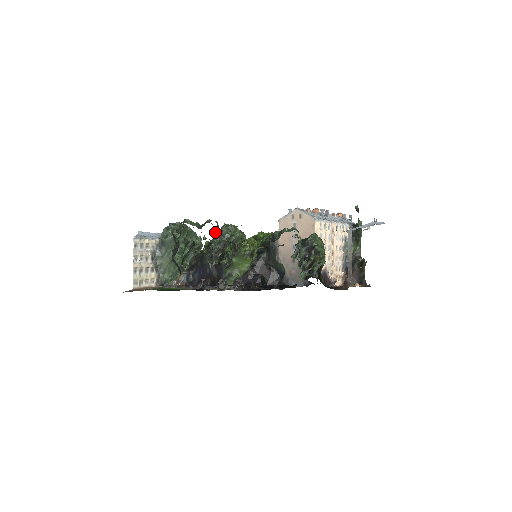
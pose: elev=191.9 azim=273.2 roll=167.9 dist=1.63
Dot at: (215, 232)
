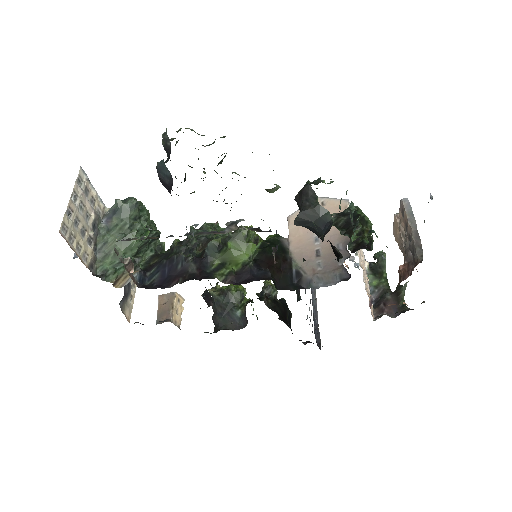
Dot at: (193, 227)
